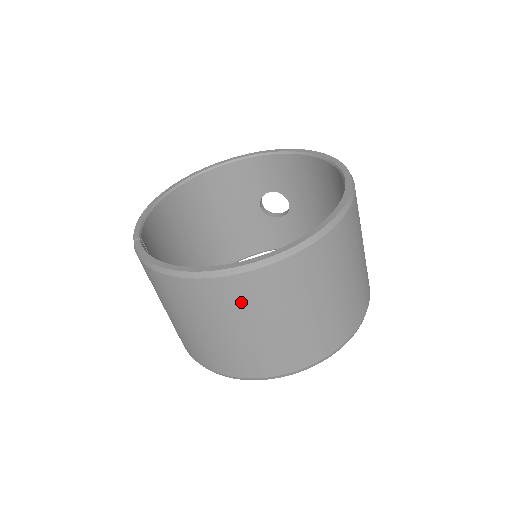
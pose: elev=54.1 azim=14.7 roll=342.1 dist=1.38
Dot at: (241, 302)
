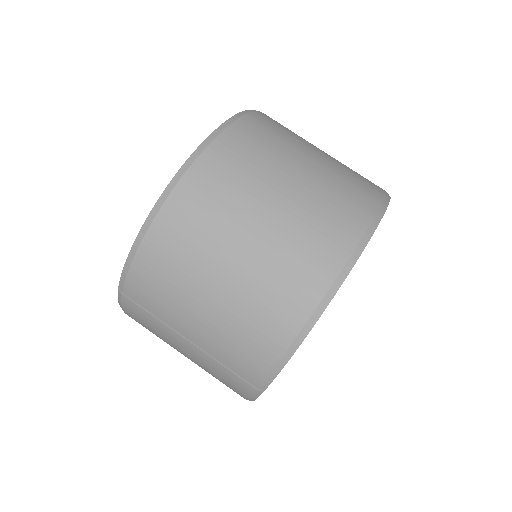
Dot at: (236, 173)
